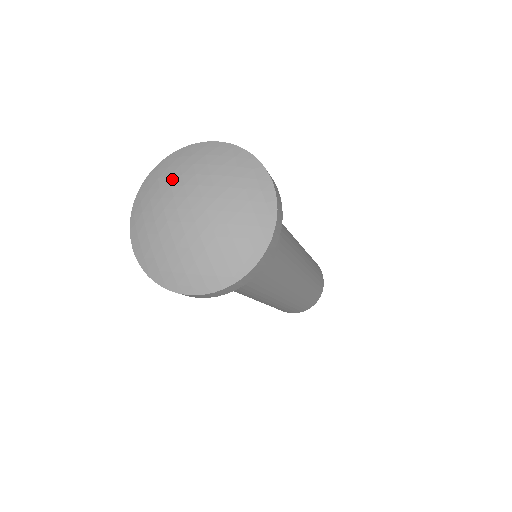
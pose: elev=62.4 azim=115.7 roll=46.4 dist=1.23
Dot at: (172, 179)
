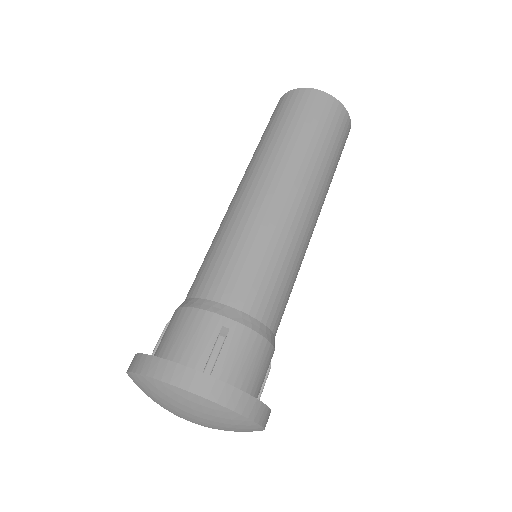
Dot at: occluded
